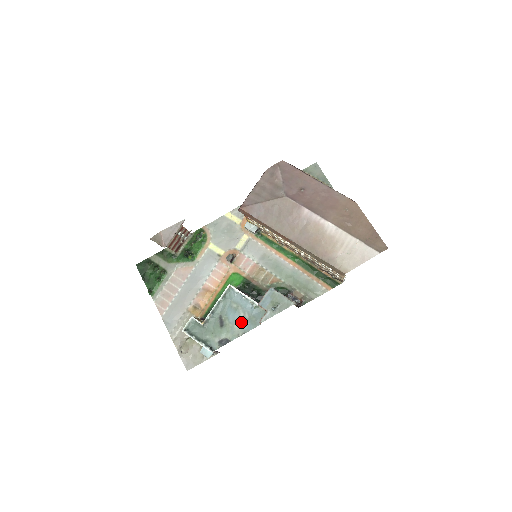
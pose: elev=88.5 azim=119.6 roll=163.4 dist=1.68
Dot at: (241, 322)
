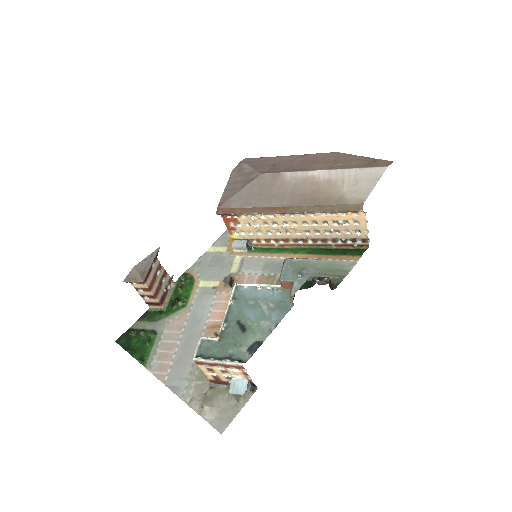
Dot at: (267, 315)
